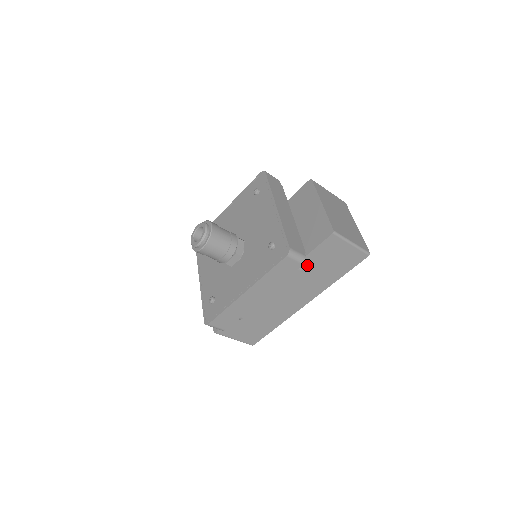
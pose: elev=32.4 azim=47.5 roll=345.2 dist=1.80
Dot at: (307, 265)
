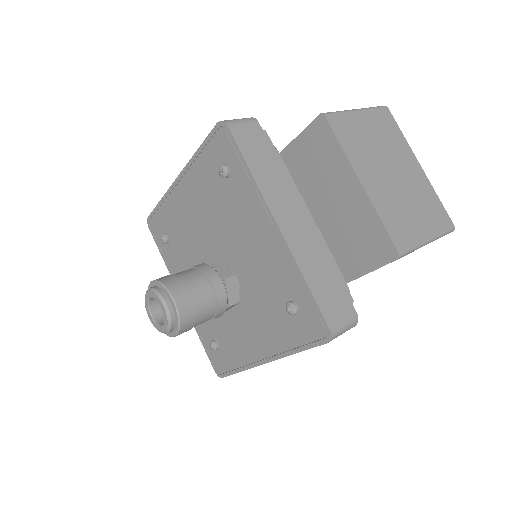
Dot at: occluded
